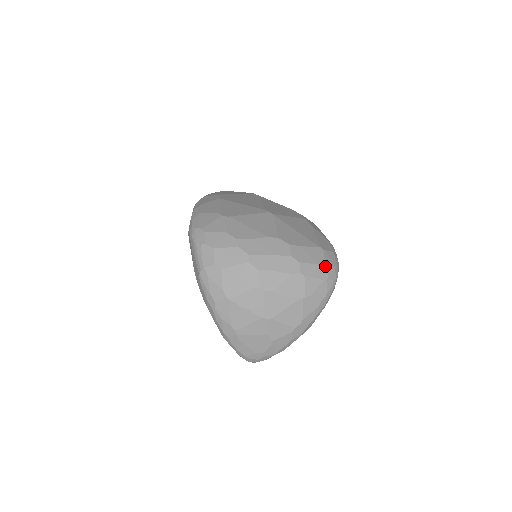
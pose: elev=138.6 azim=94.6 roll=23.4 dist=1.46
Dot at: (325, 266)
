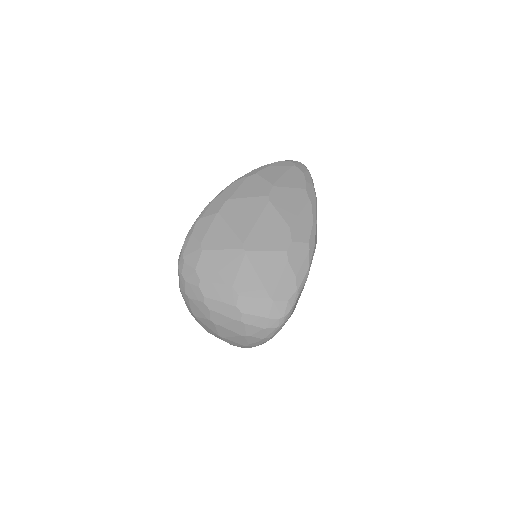
Dot at: (267, 318)
